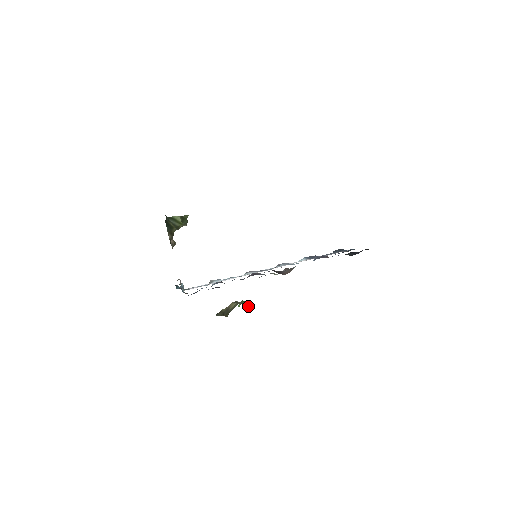
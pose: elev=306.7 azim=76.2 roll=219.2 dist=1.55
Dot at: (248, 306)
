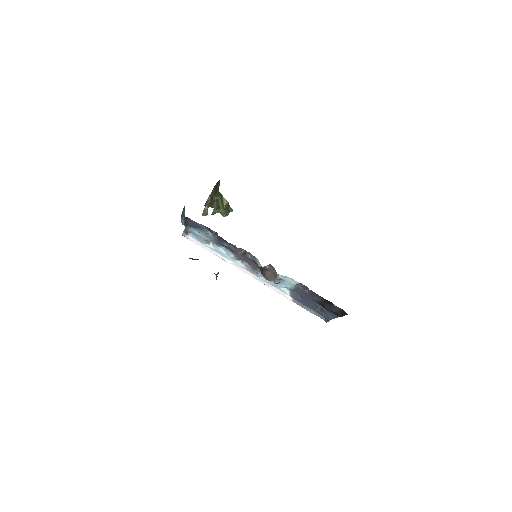
Dot at: occluded
